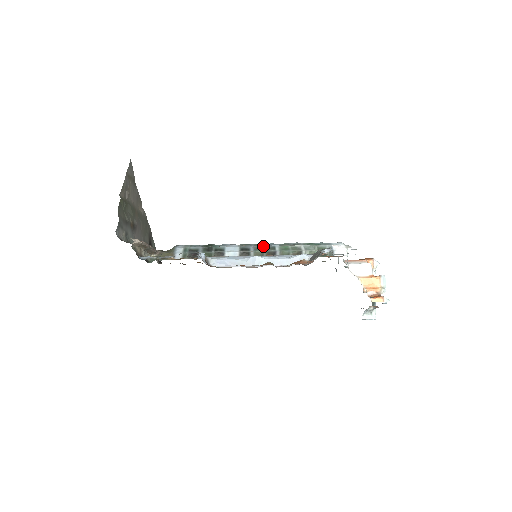
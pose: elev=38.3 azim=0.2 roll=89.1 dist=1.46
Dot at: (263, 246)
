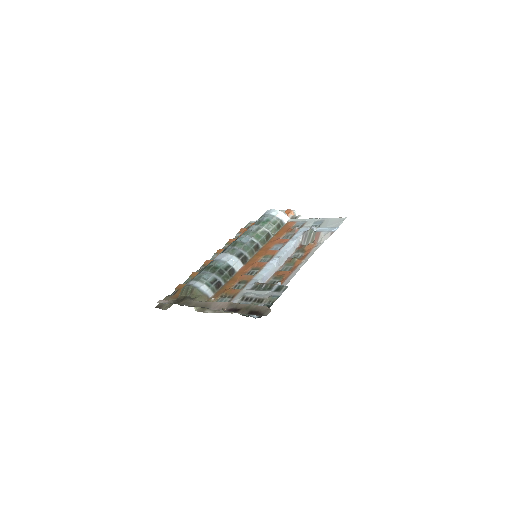
Dot at: (246, 244)
